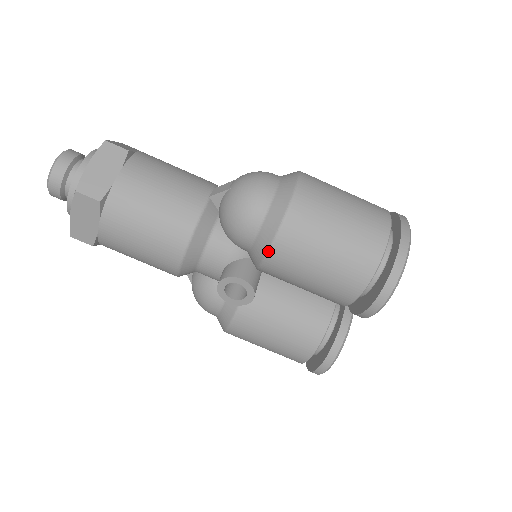
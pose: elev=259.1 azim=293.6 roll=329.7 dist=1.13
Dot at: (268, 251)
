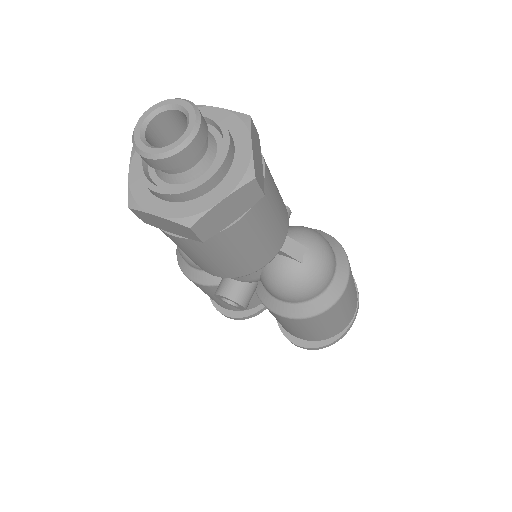
Dot at: (282, 316)
